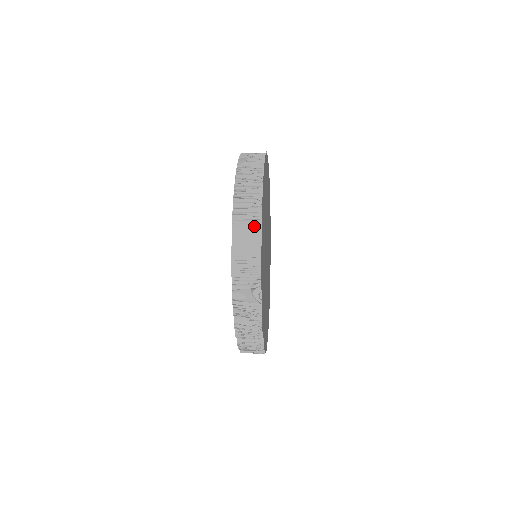
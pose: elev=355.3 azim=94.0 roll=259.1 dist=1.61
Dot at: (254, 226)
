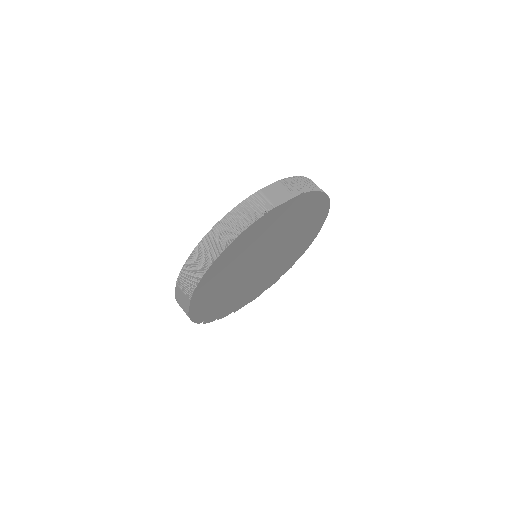
Dot at: (186, 297)
